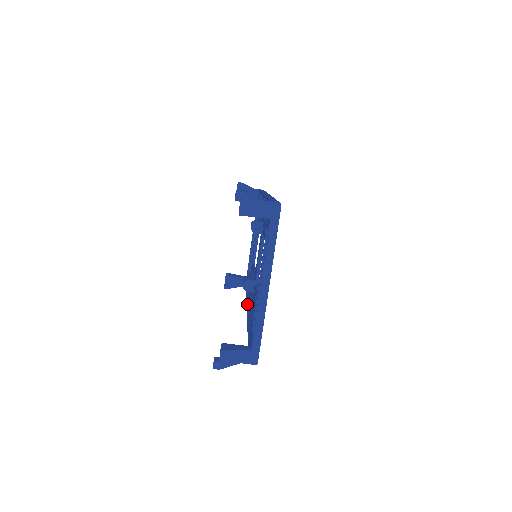
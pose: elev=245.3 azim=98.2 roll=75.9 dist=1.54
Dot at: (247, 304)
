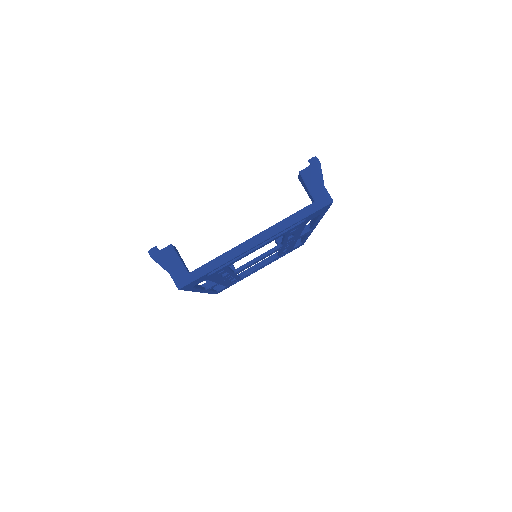
Dot at: occluded
